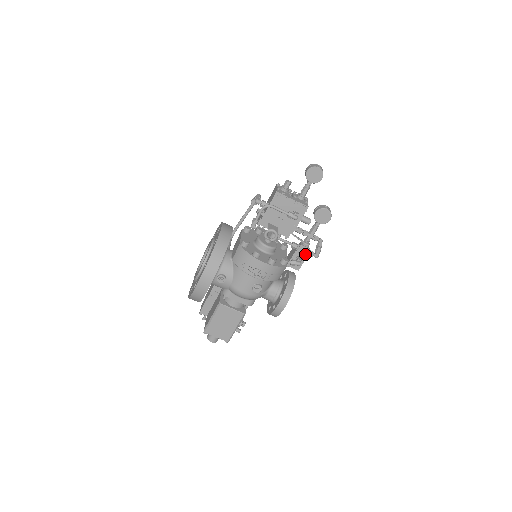
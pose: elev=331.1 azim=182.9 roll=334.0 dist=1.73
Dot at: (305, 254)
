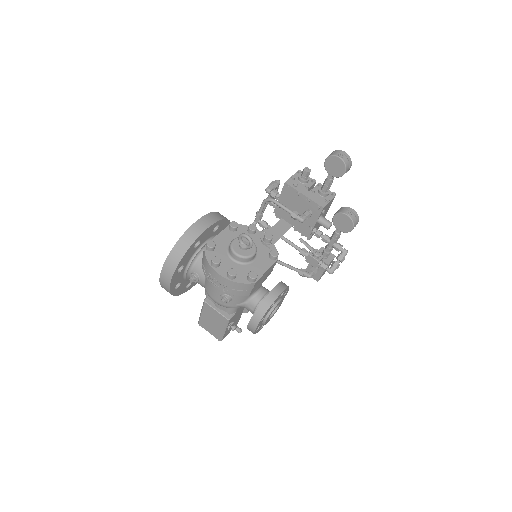
Dot at: (315, 266)
